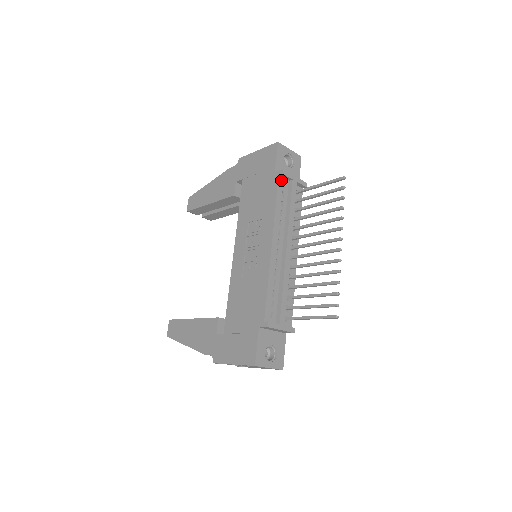
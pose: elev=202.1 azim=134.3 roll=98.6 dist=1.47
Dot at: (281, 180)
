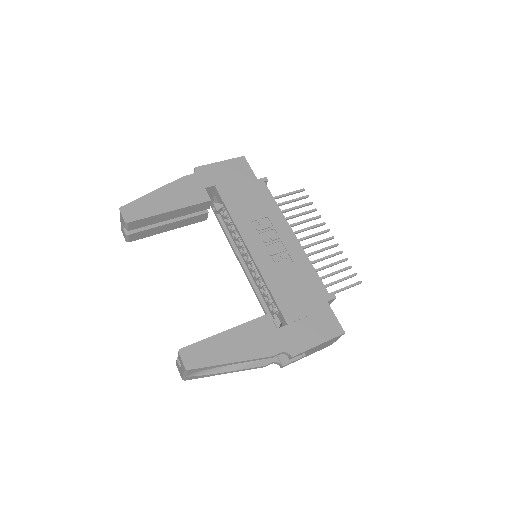
Dot at: (265, 186)
